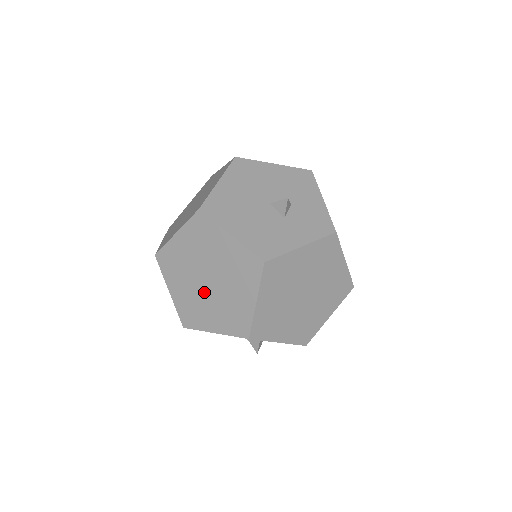
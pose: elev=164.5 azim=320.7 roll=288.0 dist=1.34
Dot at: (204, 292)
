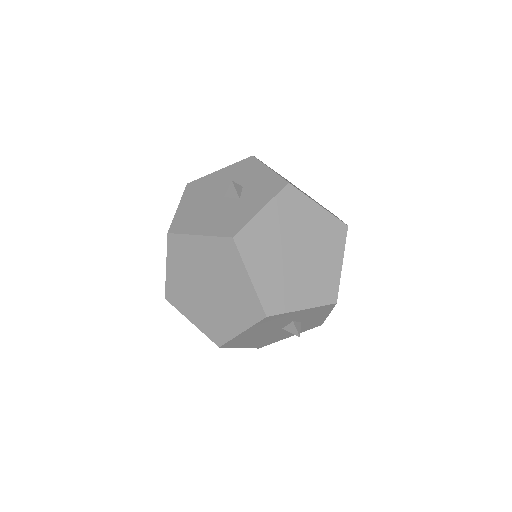
Dot at: (212, 301)
